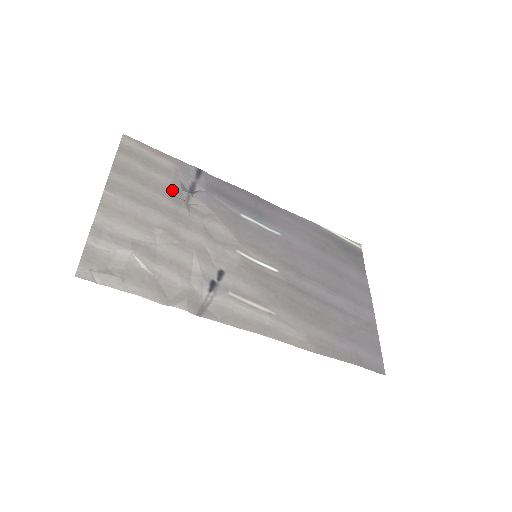
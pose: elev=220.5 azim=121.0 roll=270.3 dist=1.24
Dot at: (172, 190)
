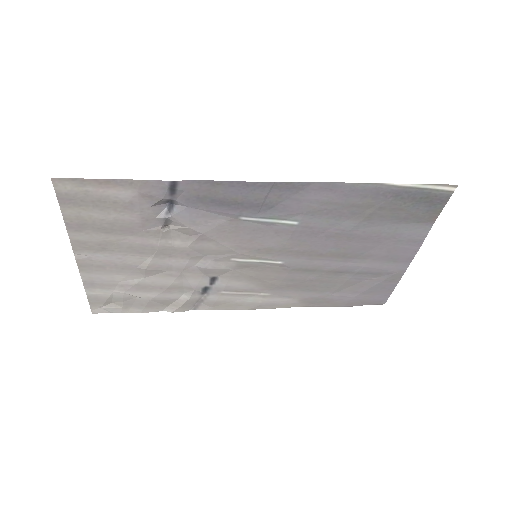
Dot at: (143, 224)
